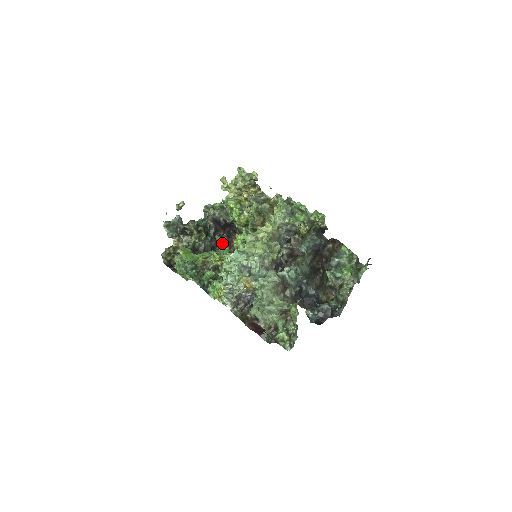
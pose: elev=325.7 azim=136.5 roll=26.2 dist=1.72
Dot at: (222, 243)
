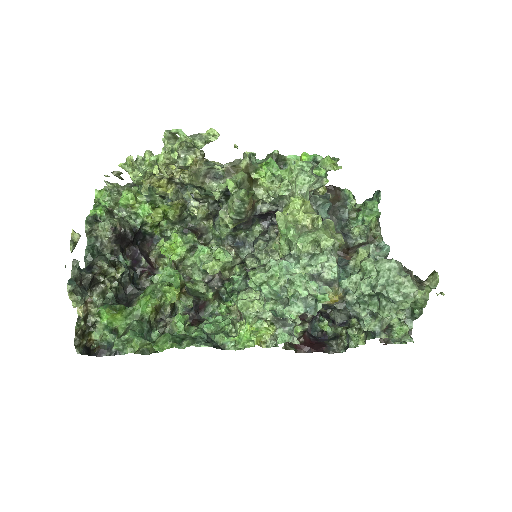
Dot at: (139, 267)
